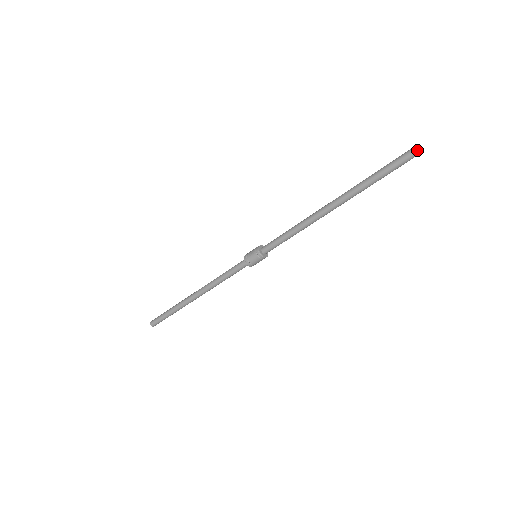
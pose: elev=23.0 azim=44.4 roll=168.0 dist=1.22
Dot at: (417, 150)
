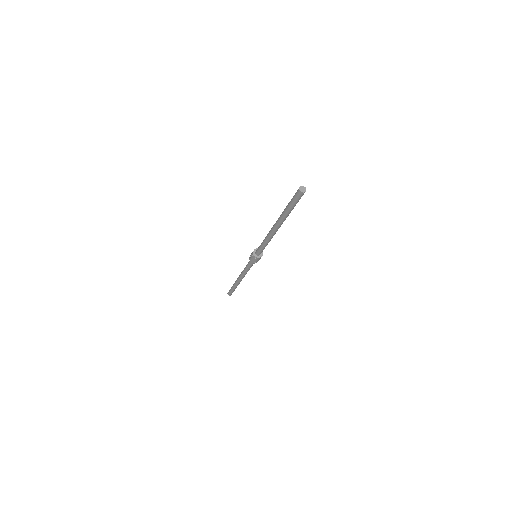
Dot at: (300, 192)
